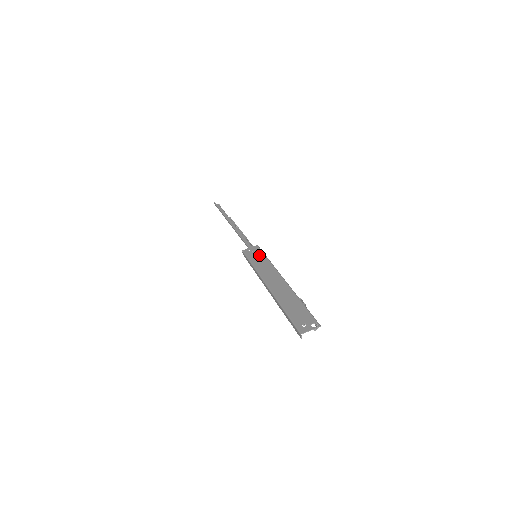
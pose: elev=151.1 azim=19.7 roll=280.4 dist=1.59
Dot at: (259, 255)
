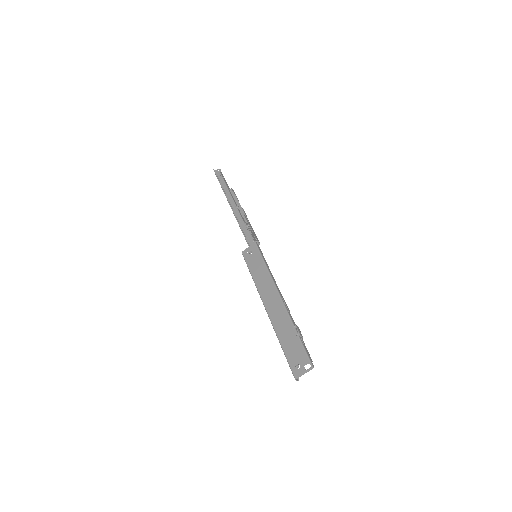
Dot at: (257, 259)
